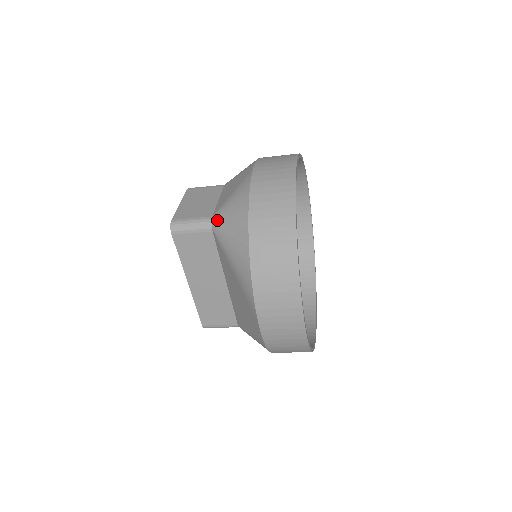
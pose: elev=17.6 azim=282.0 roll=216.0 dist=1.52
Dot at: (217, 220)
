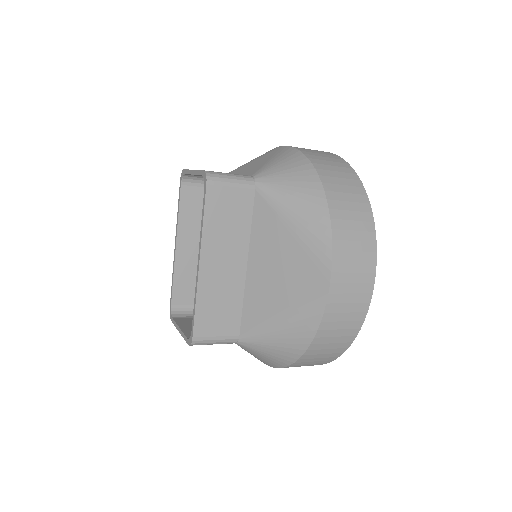
Dot at: (264, 176)
